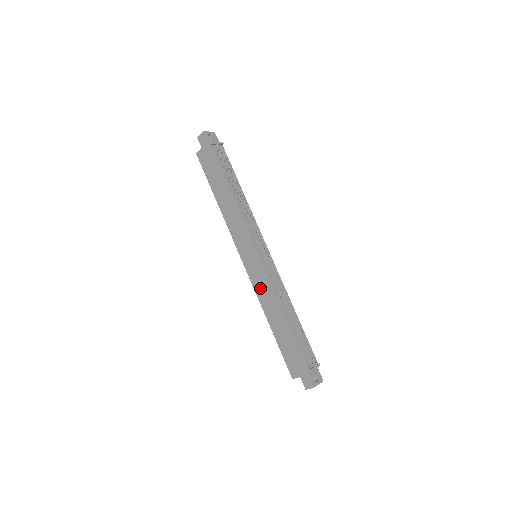
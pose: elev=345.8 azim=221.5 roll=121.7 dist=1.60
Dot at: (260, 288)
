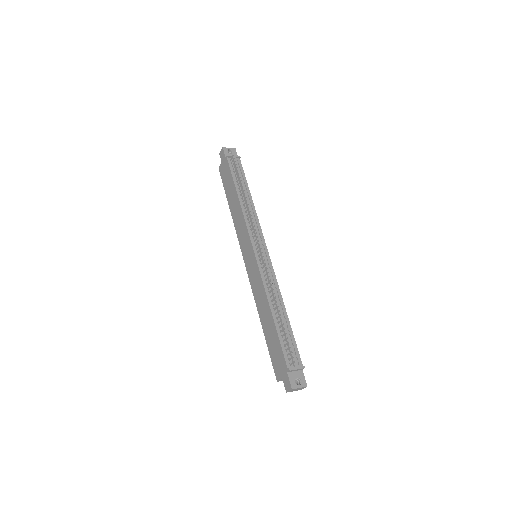
Dot at: (255, 286)
